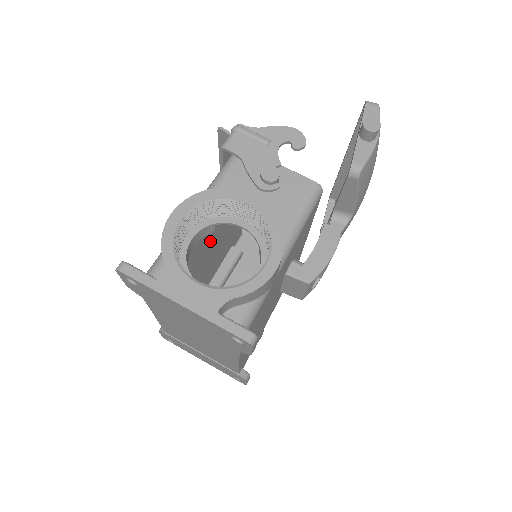
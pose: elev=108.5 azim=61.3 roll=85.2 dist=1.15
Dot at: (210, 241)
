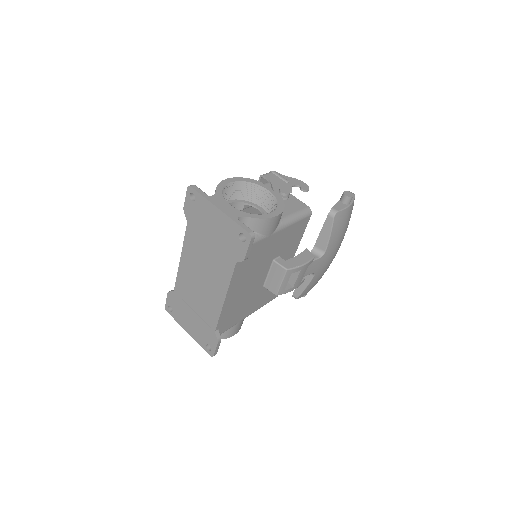
Dot at: occluded
